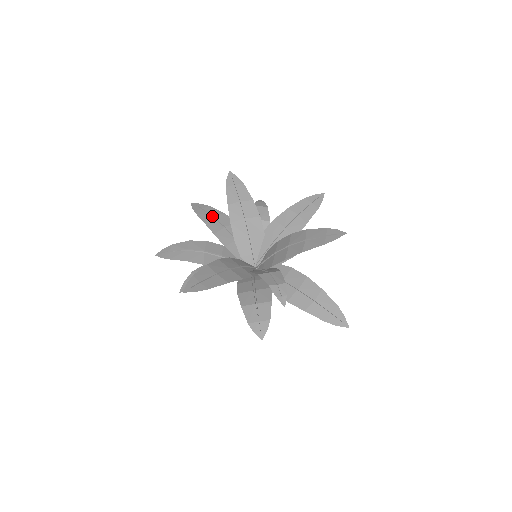
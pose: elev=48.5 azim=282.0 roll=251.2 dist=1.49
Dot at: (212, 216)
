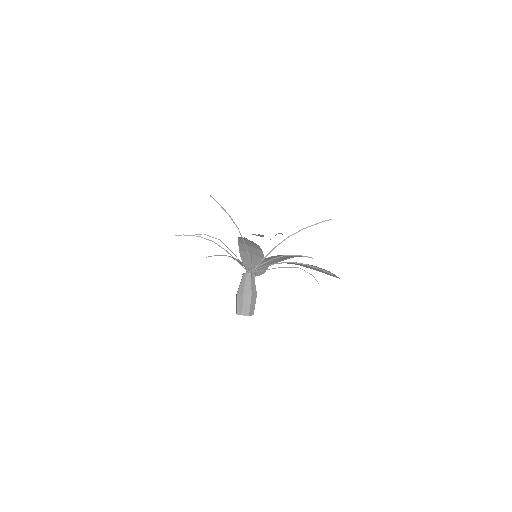
Dot at: (220, 255)
